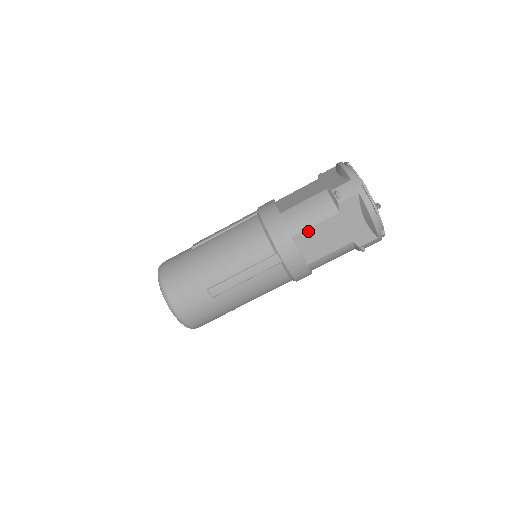
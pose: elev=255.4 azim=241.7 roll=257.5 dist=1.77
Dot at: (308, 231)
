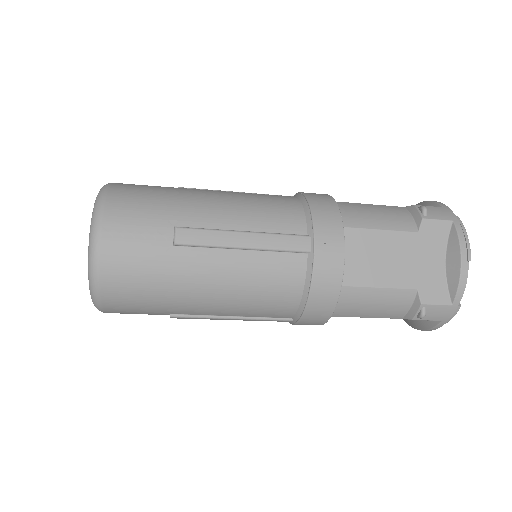
Dot at: occluded
